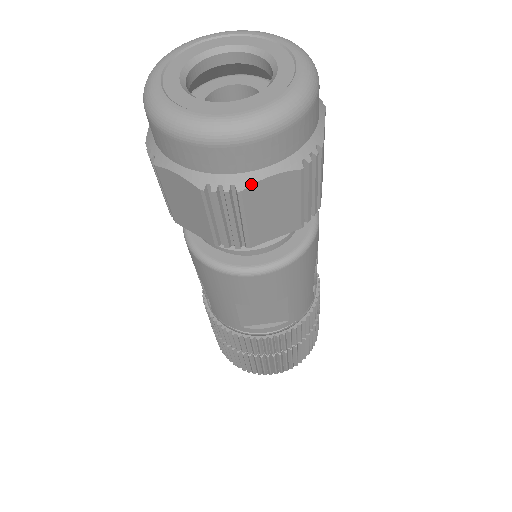
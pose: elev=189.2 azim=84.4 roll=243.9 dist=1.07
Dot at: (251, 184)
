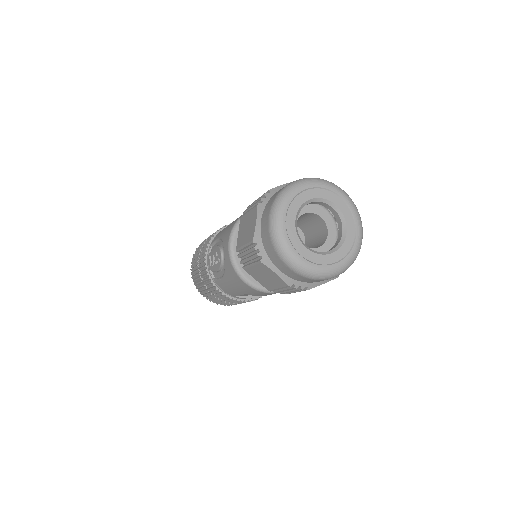
Dot at: occluded
